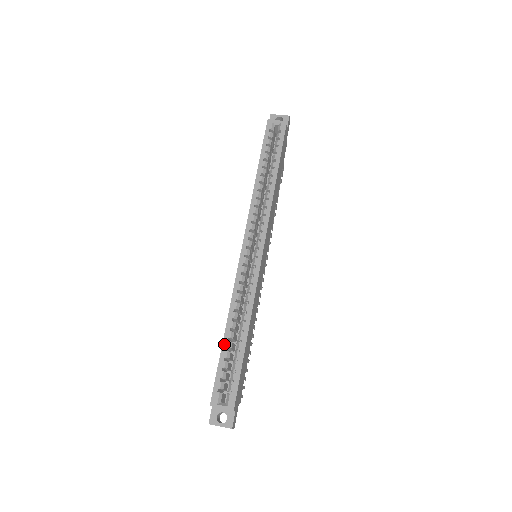
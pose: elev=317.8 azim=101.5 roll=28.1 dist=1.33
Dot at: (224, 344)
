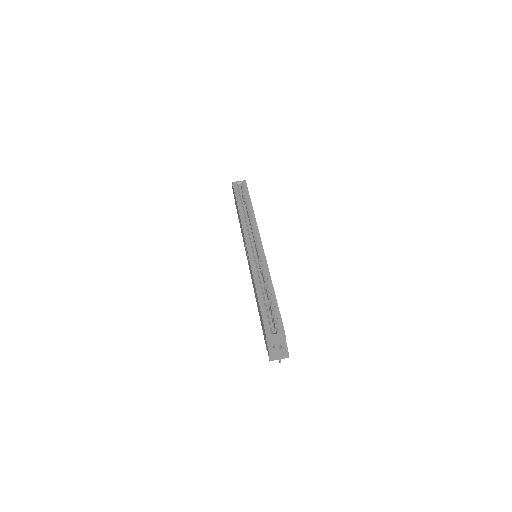
Dot at: (259, 299)
